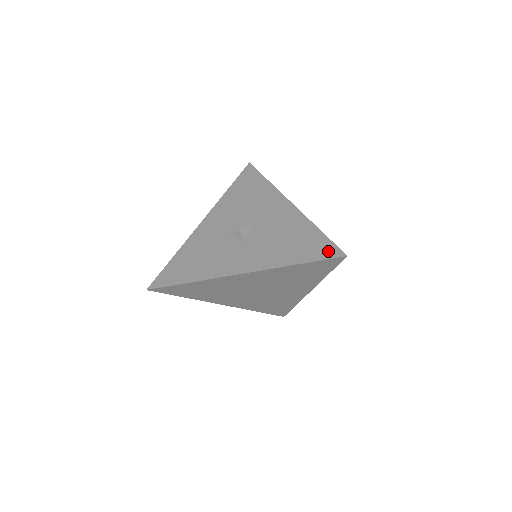
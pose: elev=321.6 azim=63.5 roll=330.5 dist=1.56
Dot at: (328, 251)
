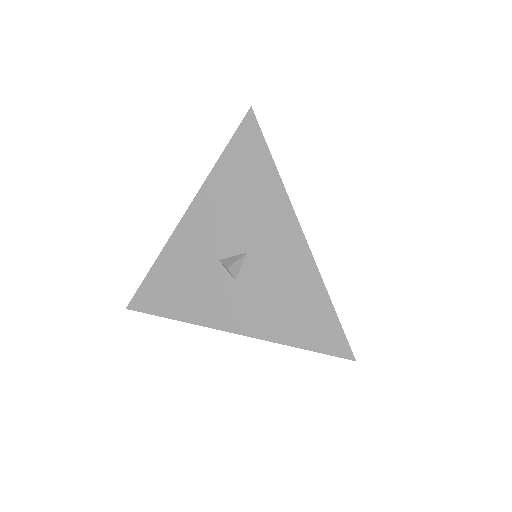
Dot at: (334, 343)
